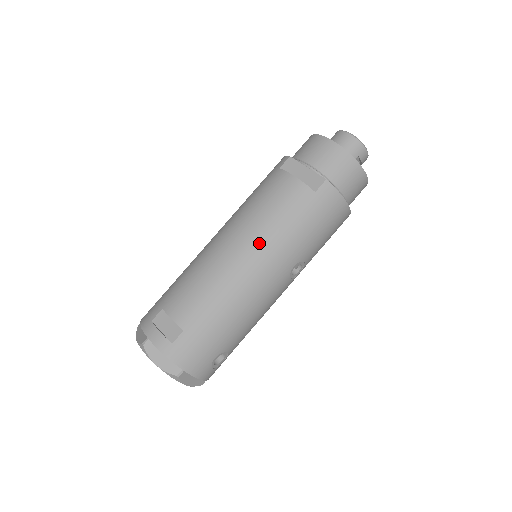
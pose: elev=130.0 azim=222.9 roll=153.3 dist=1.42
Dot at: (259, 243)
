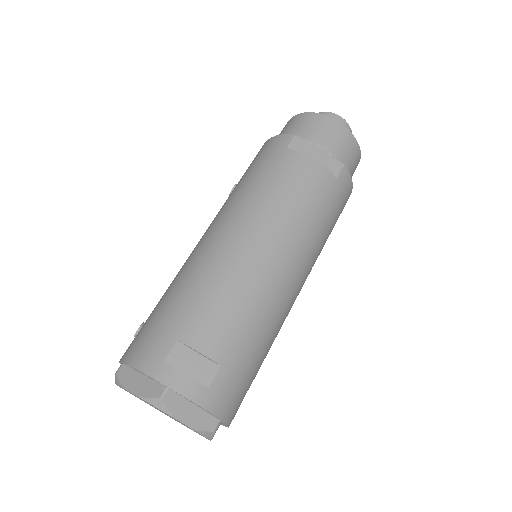
Dot at: (292, 239)
